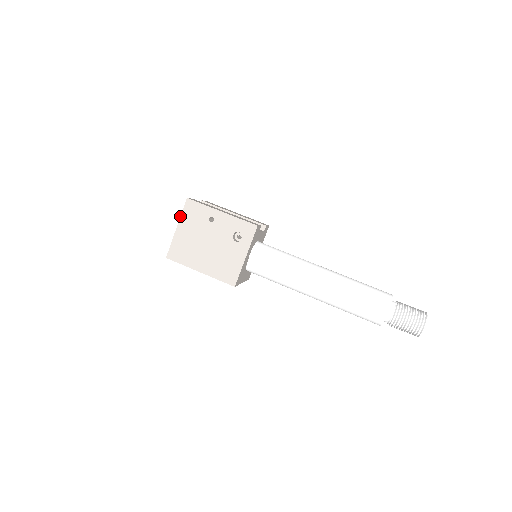
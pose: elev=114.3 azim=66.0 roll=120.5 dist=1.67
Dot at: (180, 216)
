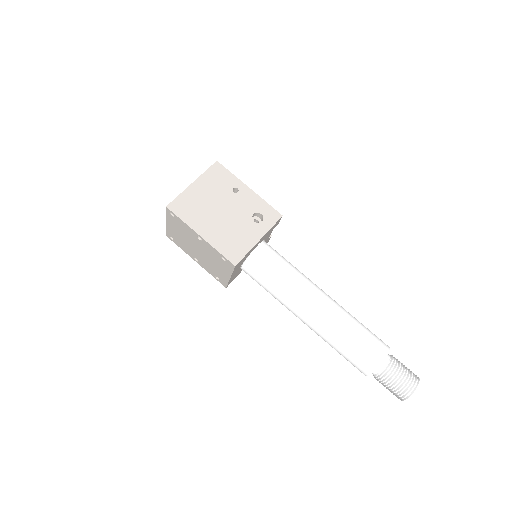
Dot at: occluded
